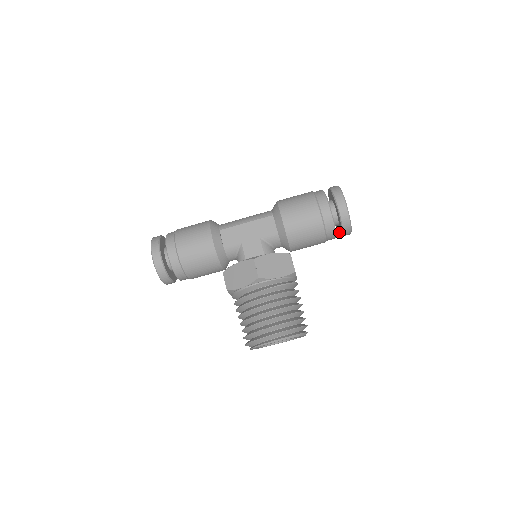
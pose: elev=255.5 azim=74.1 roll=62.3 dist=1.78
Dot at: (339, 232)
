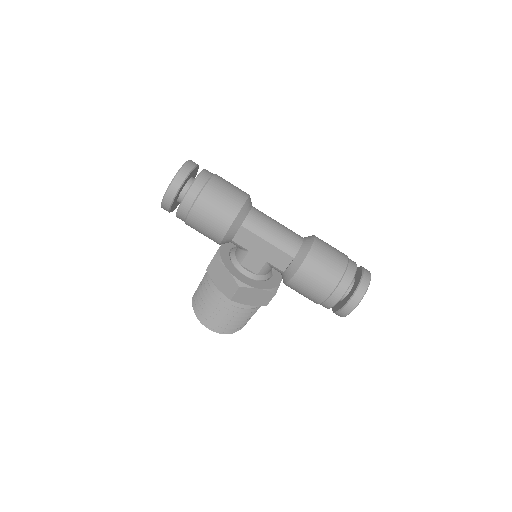
Dot at: occluded
